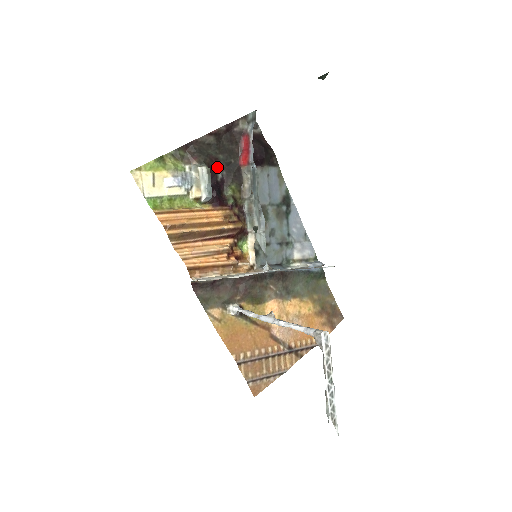
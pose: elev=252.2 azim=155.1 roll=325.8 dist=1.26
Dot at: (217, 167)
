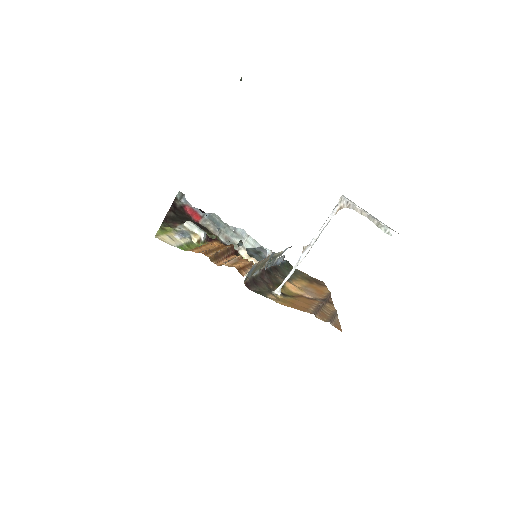
Dot at: occluded
